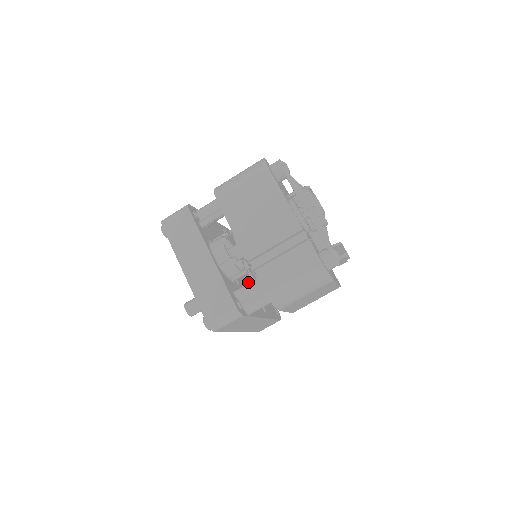
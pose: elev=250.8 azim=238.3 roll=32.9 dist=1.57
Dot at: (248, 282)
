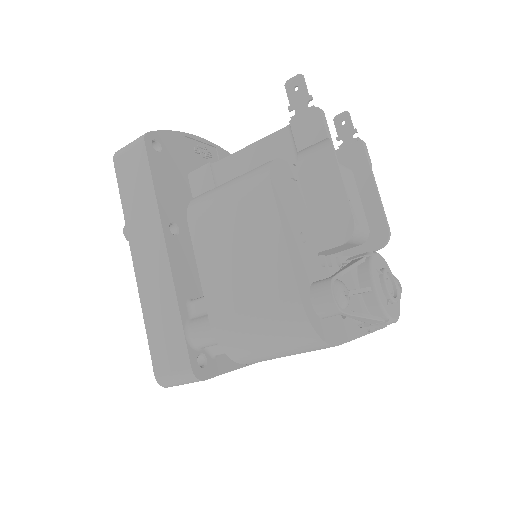
Dot at: occluded
